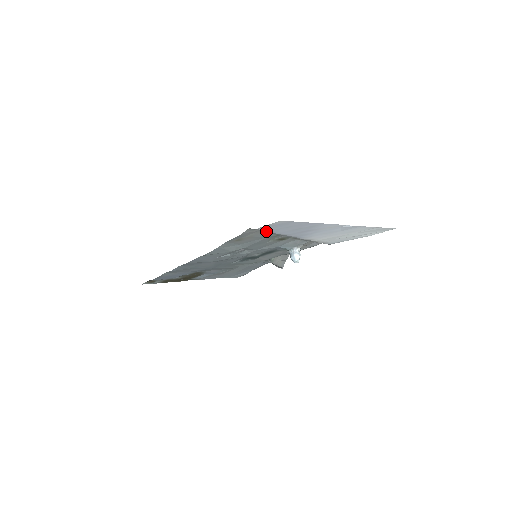
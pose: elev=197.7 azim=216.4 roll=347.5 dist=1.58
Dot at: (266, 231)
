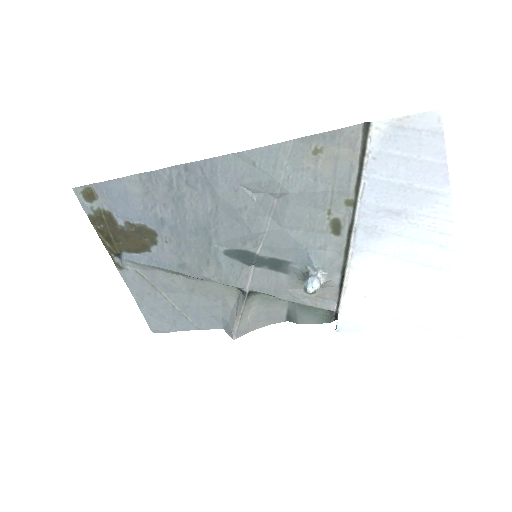
Dot at: (369, 155)
